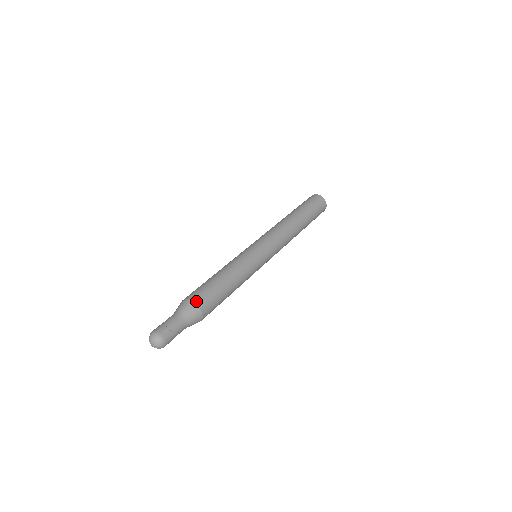
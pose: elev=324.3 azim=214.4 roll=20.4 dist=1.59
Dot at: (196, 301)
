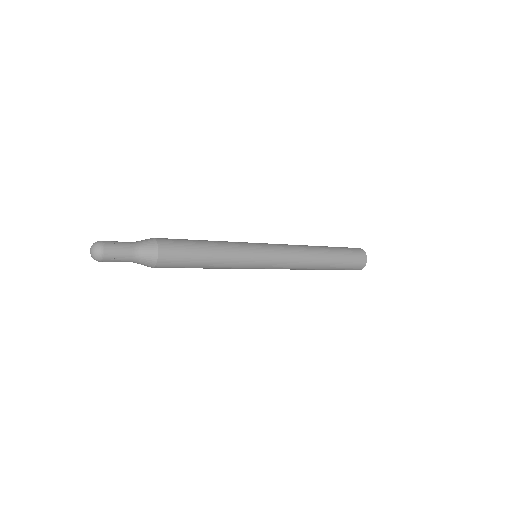
Dot at: occluded
